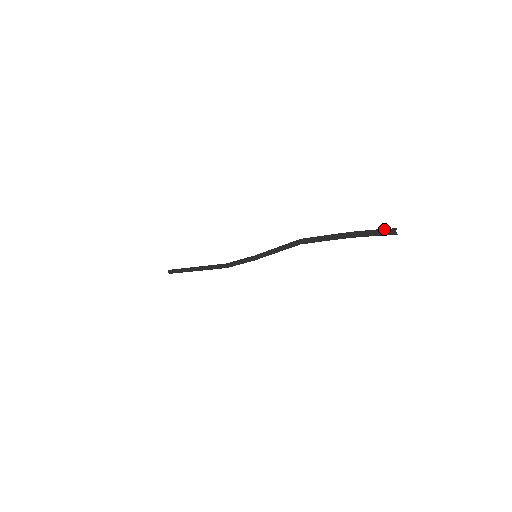
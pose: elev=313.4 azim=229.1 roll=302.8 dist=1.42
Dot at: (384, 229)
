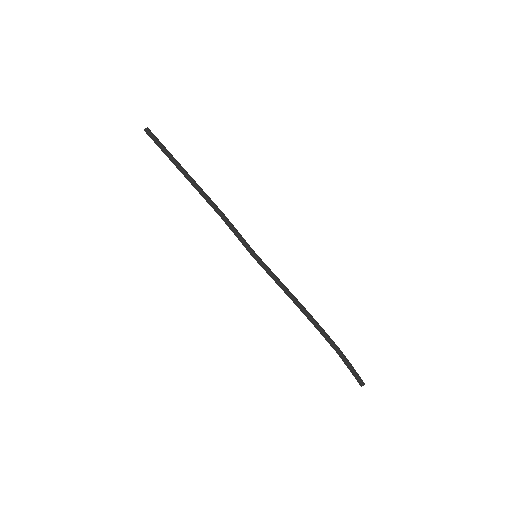
Dot at: (357, 377)
